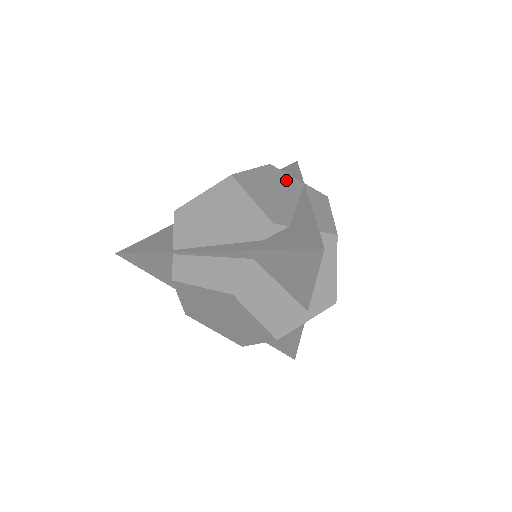
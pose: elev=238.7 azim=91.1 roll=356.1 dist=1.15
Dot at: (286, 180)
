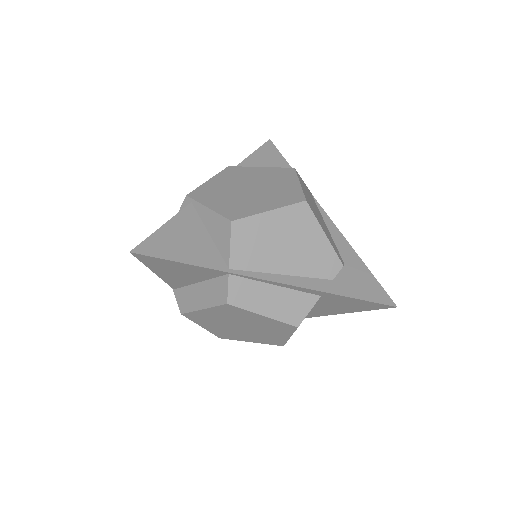
Dot at: (309, 192)
